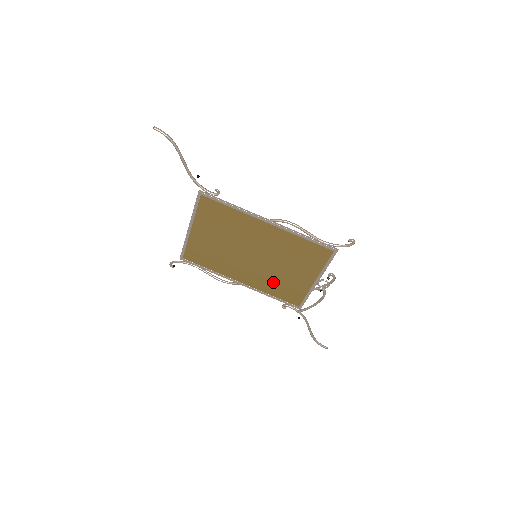
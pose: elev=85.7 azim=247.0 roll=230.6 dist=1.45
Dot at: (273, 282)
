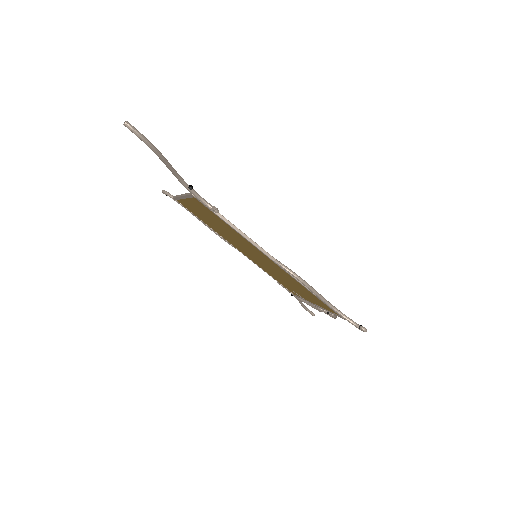
Dot at: (271, 273)
